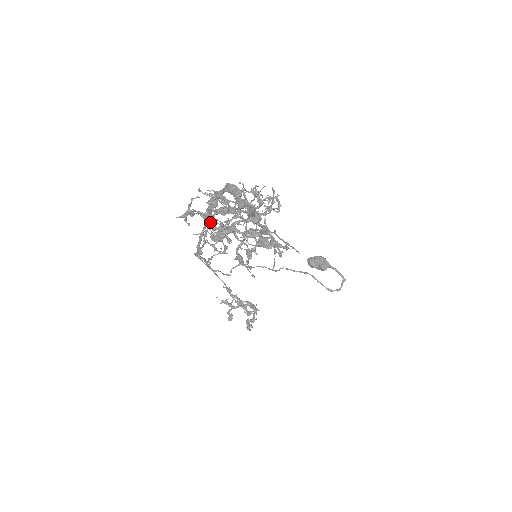
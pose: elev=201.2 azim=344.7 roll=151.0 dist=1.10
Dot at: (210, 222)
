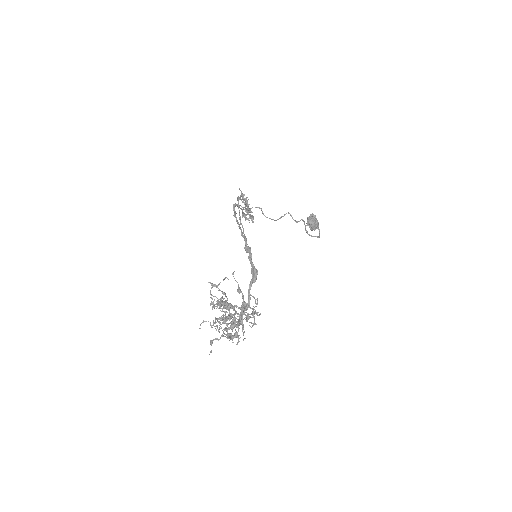
Dot at: (244, 235)
